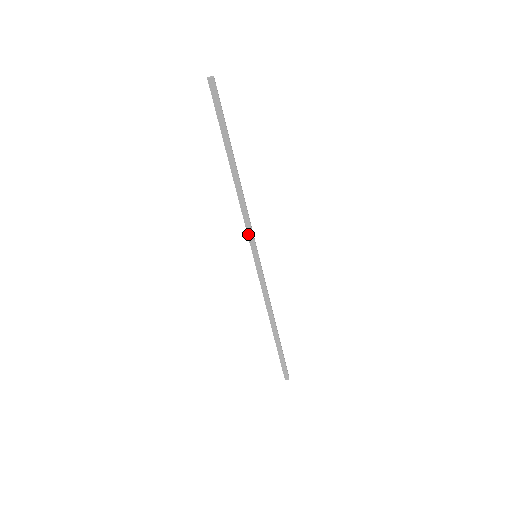
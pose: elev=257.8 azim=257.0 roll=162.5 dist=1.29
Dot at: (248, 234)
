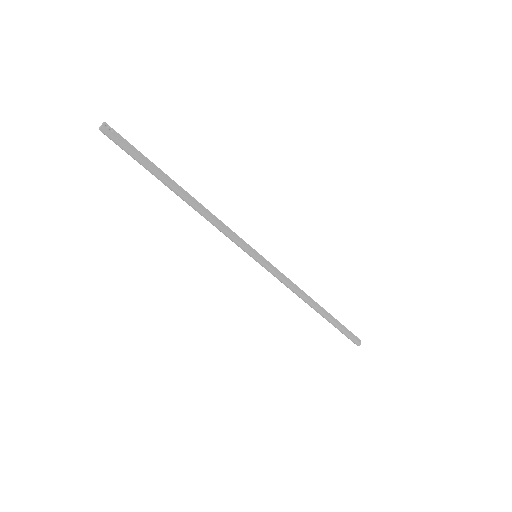
Dot at: occluded
